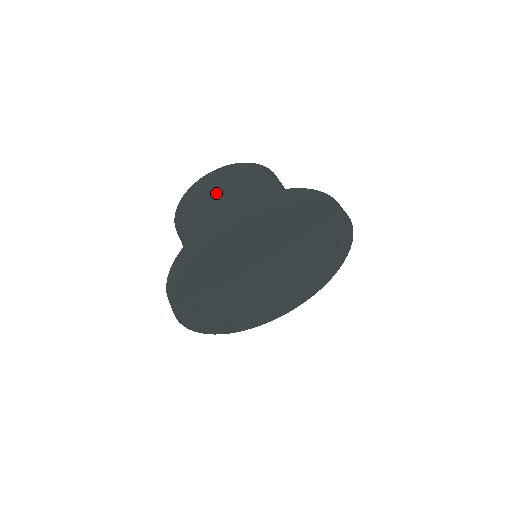
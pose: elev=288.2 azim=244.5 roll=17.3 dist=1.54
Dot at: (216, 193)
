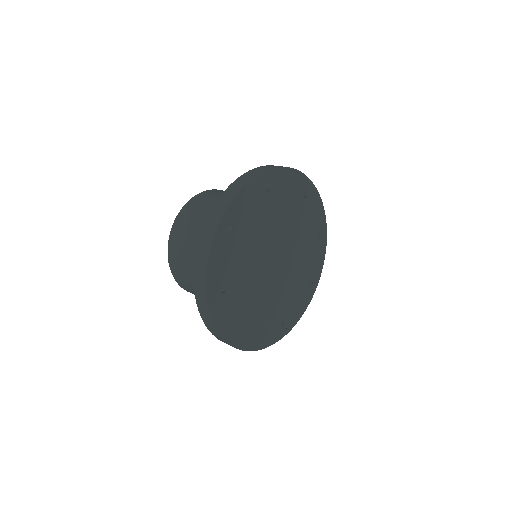
Dot at: (187, 237)
